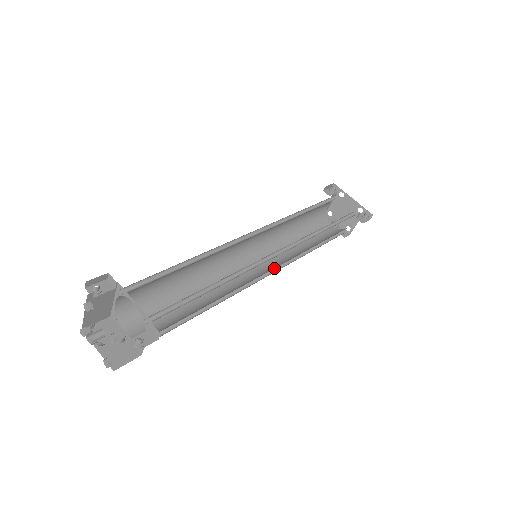
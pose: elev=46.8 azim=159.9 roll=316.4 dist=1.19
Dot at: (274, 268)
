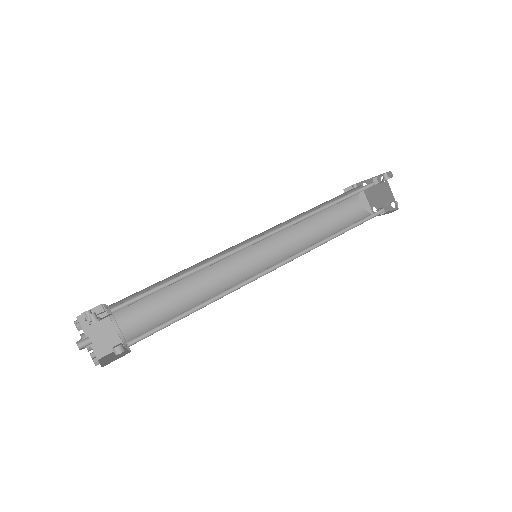
Dot at: (288, 261)
